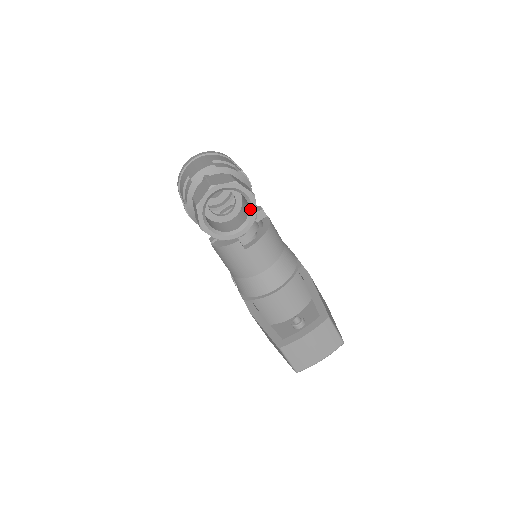
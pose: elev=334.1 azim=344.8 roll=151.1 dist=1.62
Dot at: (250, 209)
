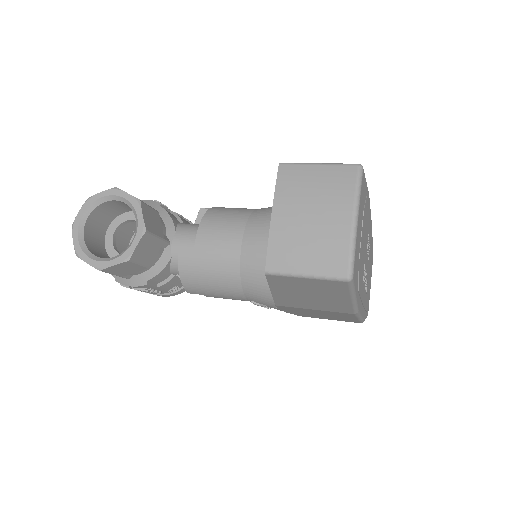
Dot at: (126, 203)
